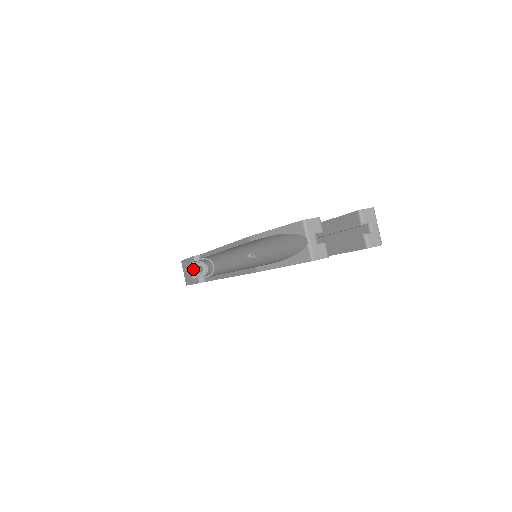
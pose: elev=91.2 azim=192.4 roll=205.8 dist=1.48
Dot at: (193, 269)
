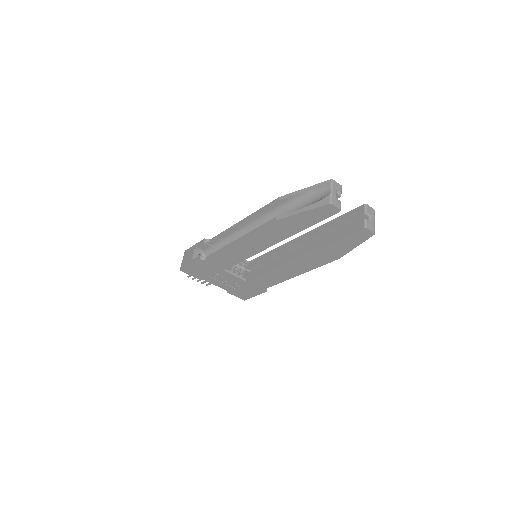
Dot at: (197, 253)
